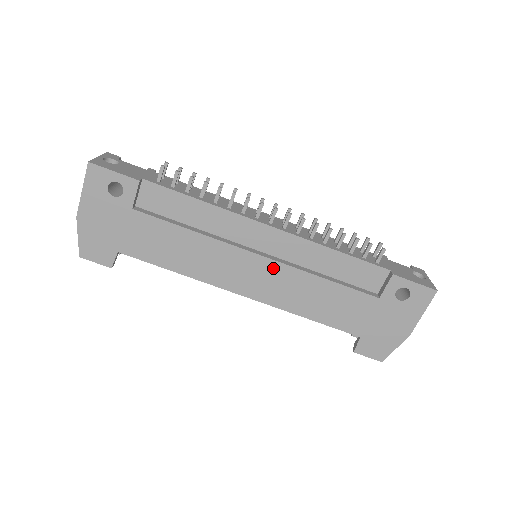
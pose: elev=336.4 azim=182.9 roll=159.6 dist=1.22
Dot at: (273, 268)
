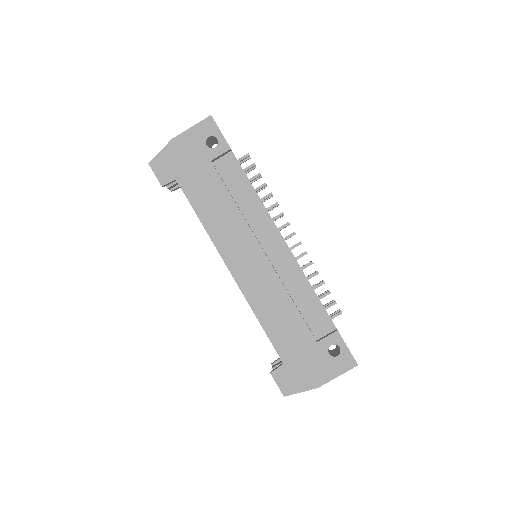
Dot at: (265, 267)
